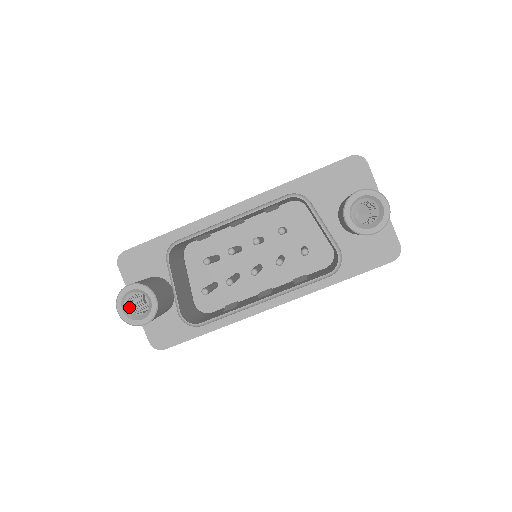
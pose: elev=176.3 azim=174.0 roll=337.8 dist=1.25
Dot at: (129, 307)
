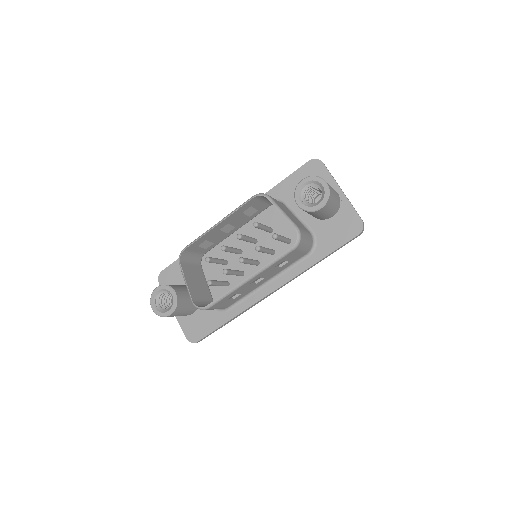
Dot at: (161, 305)
